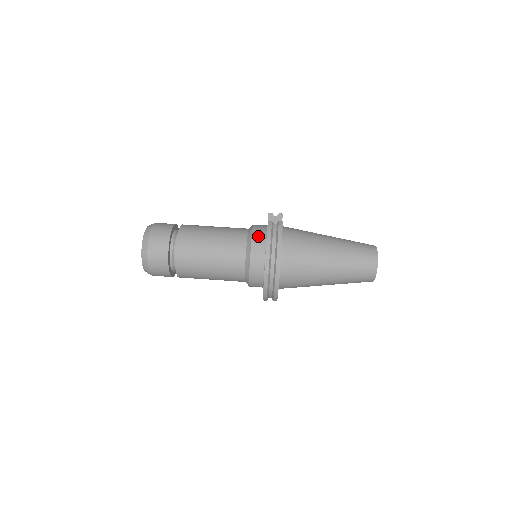
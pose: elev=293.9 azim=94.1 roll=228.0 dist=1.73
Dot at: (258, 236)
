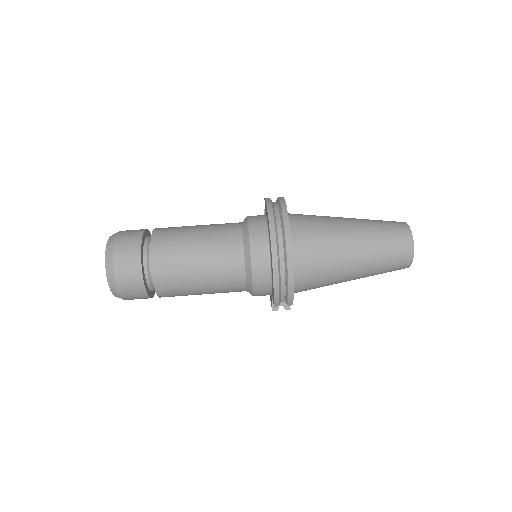
Dot at: (255, 216)
